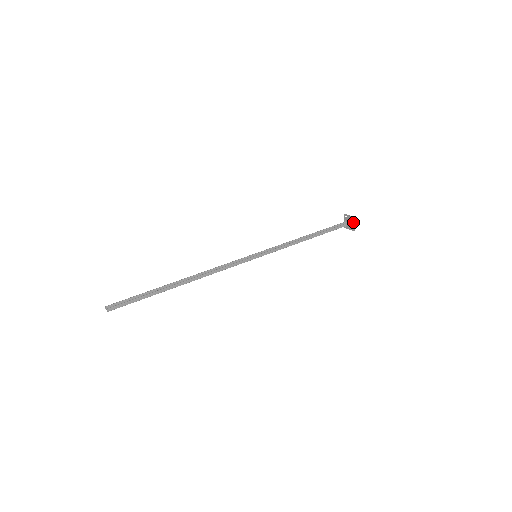
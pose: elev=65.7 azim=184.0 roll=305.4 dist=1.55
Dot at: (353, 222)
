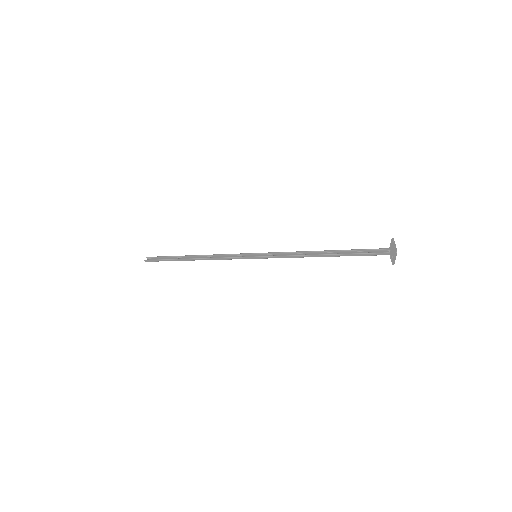
Dot at: (390, 254)
